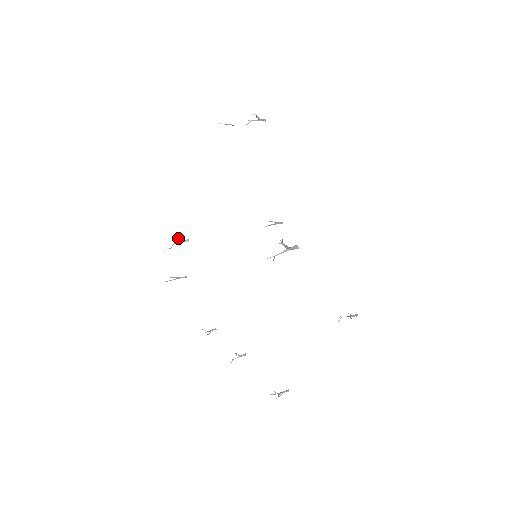
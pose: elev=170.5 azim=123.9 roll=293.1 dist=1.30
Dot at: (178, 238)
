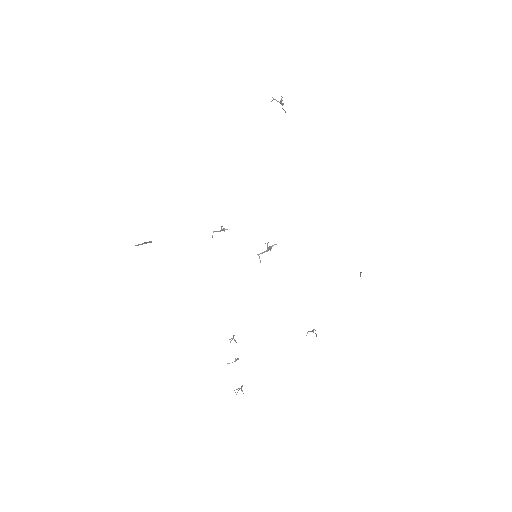
Dot at: (225, 229)
